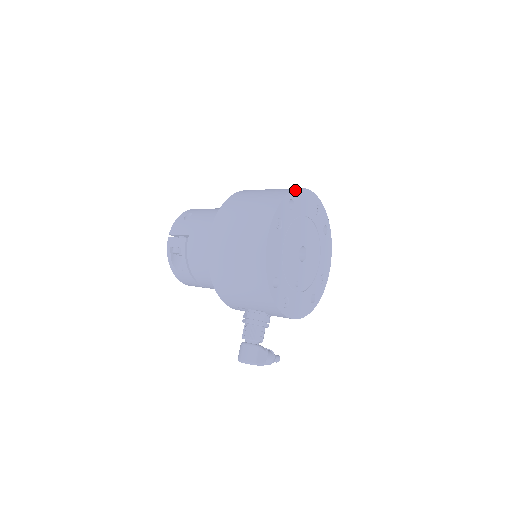
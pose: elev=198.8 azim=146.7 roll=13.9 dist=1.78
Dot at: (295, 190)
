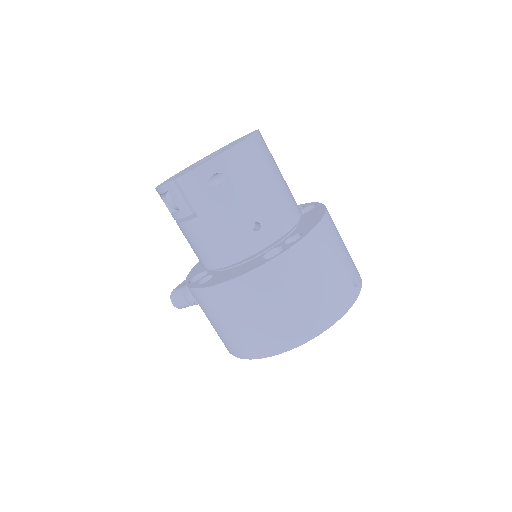
Dot at: (334, 323)
